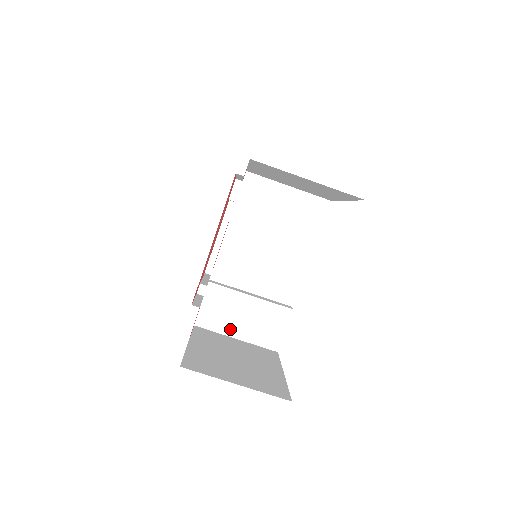
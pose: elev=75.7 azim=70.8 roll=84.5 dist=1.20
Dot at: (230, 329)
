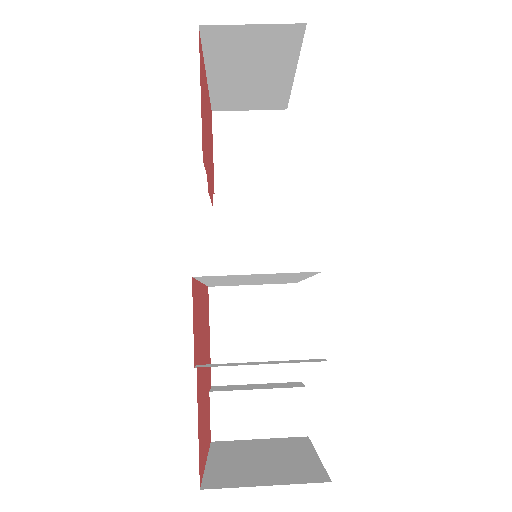
Dot at: occluded
